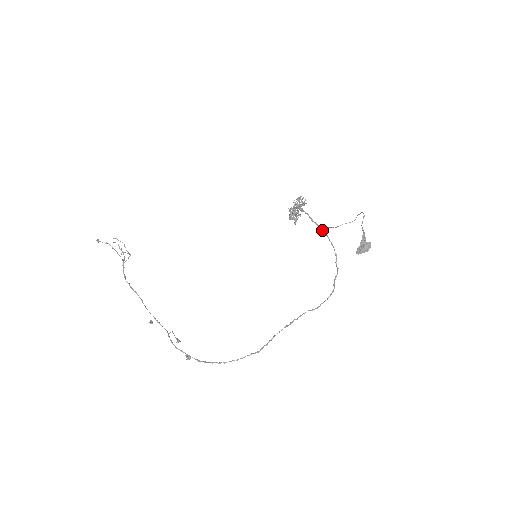
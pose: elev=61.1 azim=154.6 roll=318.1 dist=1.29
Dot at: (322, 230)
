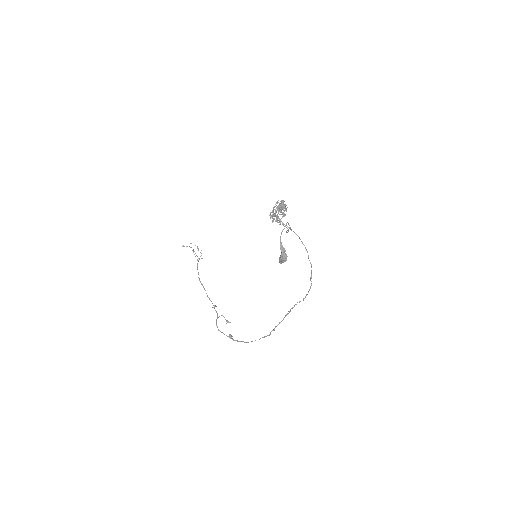
Dot at: occluded
